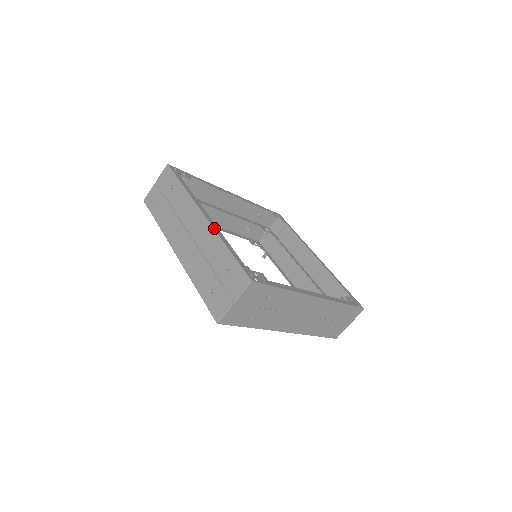
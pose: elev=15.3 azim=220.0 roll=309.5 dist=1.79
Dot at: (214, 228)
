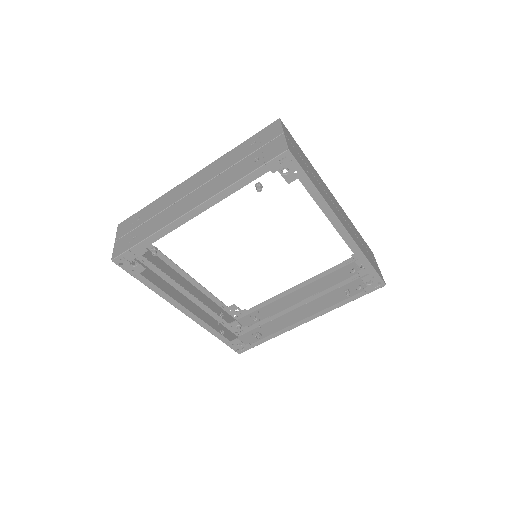
Dot at: (211, 164)
